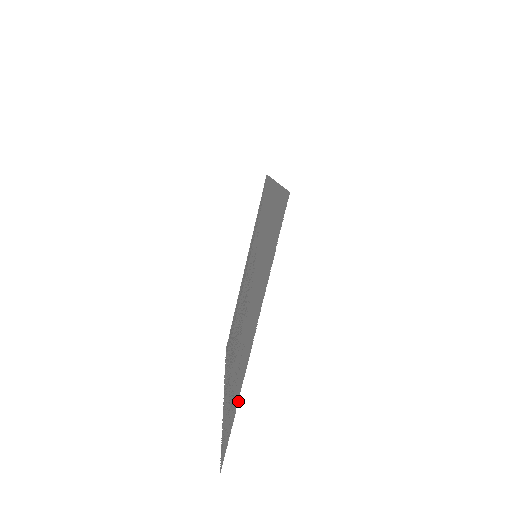
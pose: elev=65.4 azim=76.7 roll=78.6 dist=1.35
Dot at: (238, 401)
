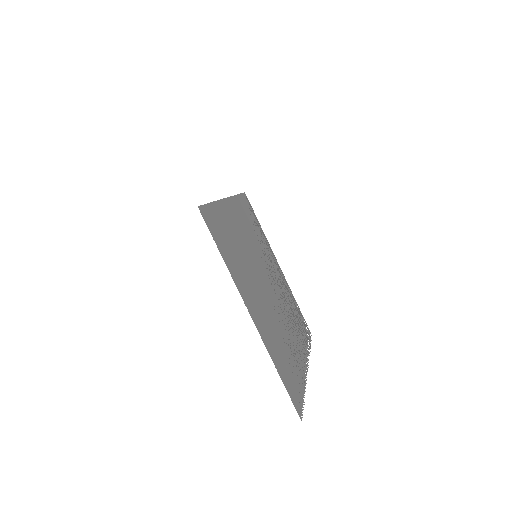
Dot at: occluded
